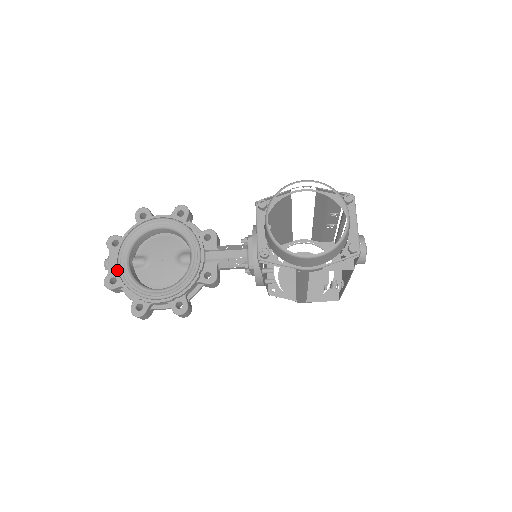
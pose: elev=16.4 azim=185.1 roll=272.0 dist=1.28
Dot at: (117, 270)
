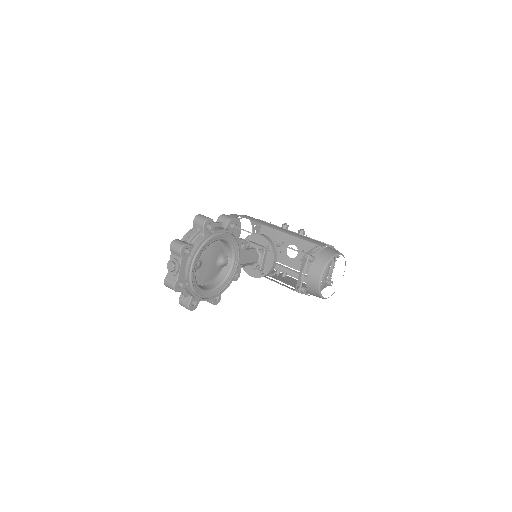
Dot at: (189, 278)
